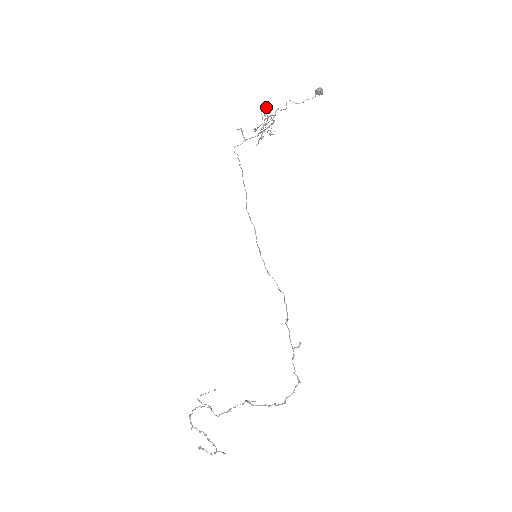
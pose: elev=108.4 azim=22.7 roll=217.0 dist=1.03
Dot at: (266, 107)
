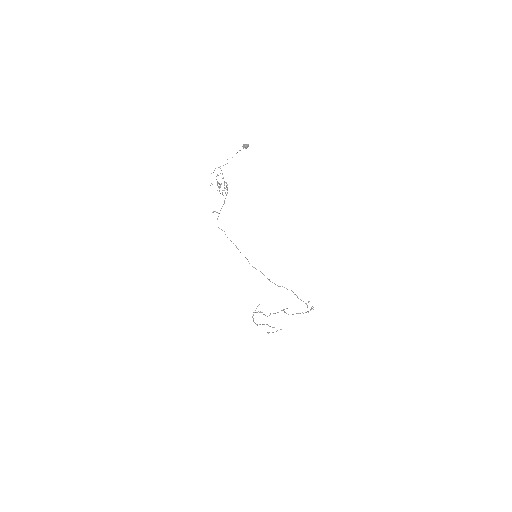
Dot at: occluded
